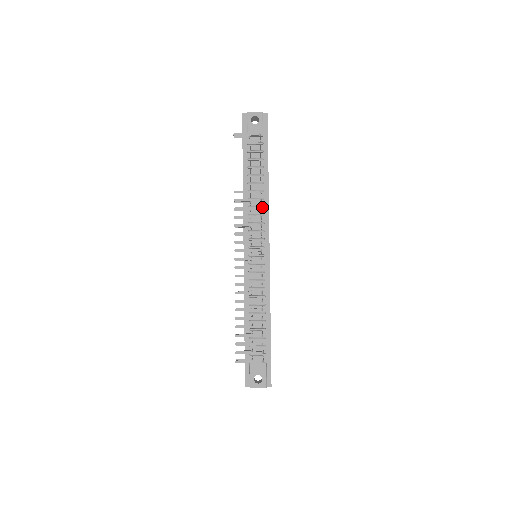
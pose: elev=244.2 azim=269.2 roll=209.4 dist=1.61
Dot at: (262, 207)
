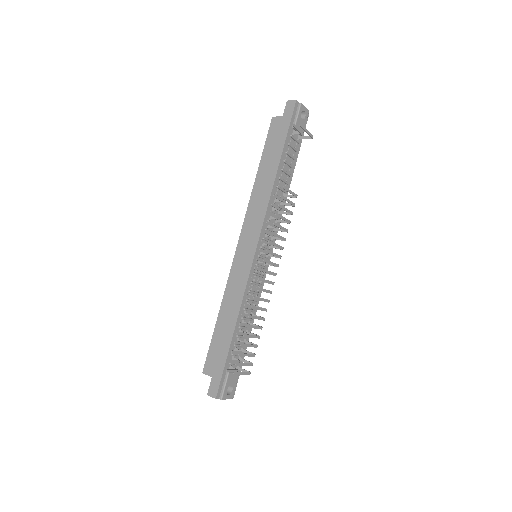
Dot at: occluded
